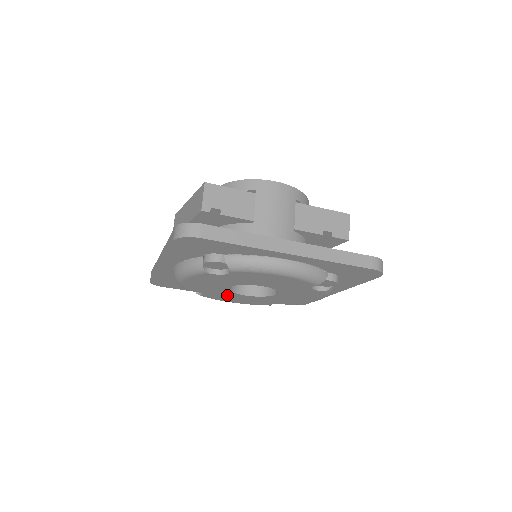
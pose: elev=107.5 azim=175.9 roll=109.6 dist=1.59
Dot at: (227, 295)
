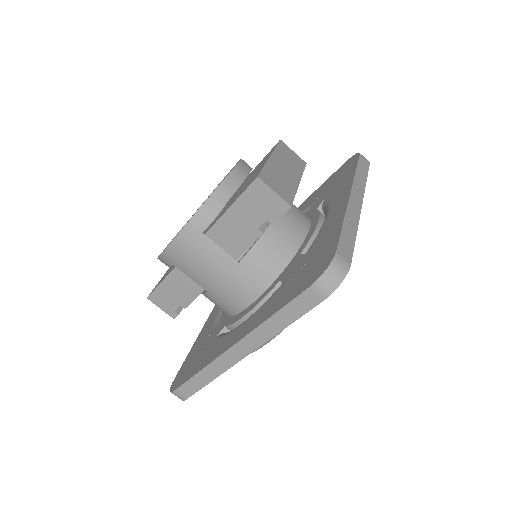
Dot at: occluded
